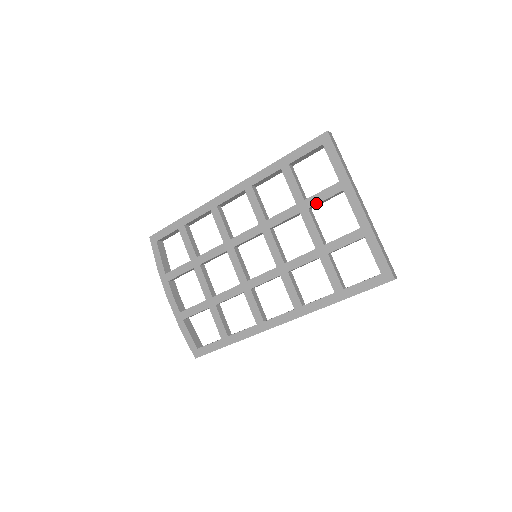
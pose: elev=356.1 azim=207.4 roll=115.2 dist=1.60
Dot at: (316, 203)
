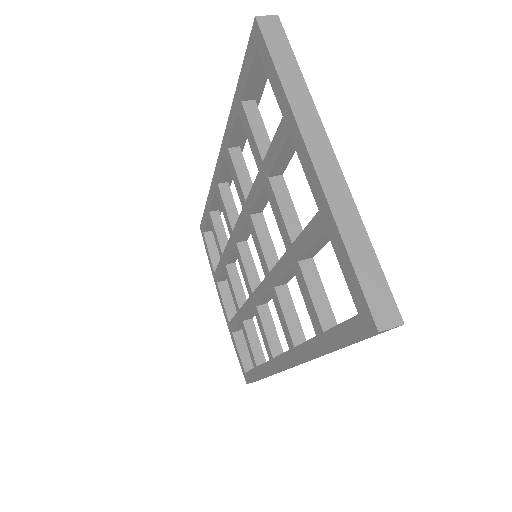
Dot at: (272, 166)
